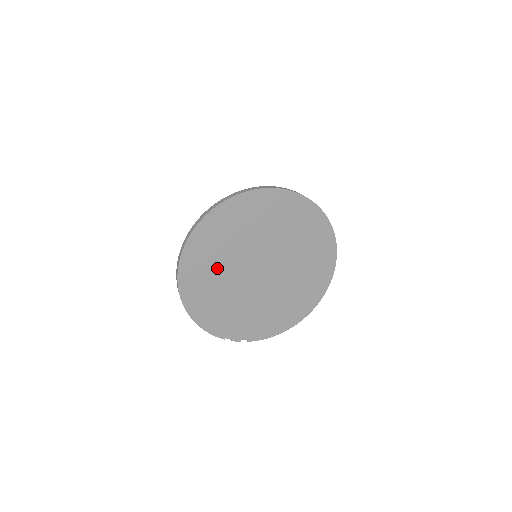
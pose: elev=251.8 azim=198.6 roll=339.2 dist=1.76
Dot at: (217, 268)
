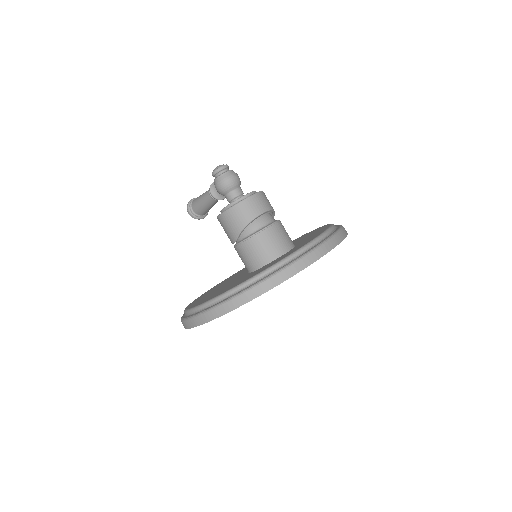
Dot at: occluded
